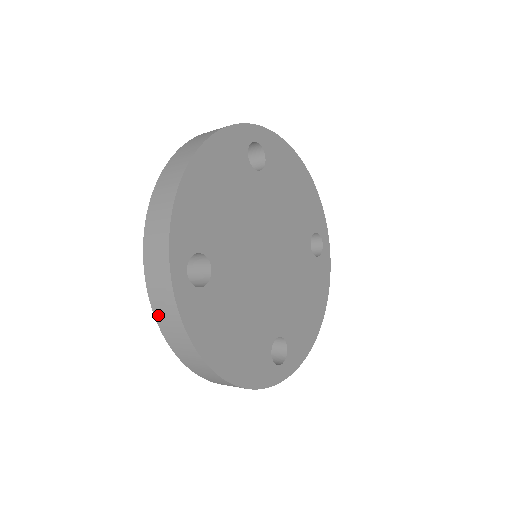
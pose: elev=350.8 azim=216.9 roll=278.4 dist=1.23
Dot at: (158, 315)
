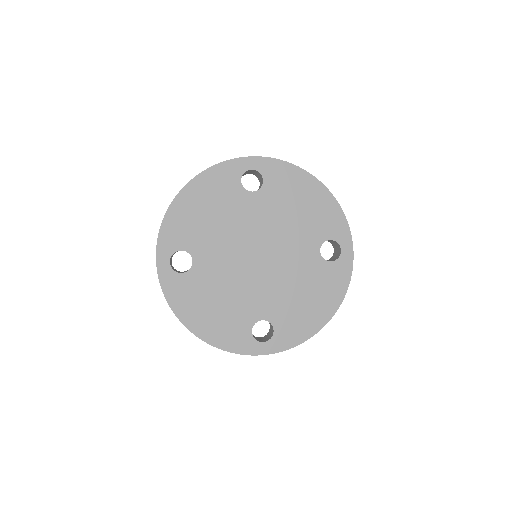
Dot at: occluded
